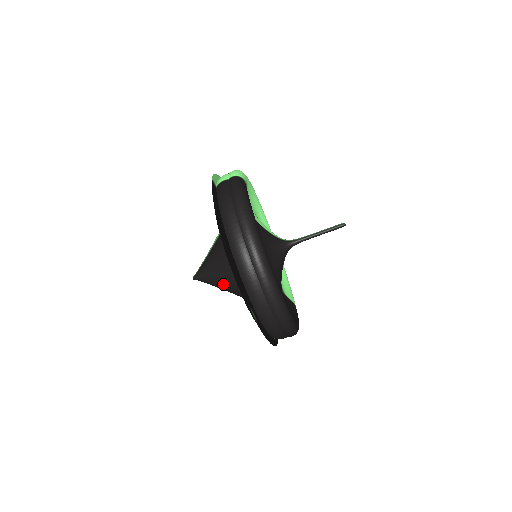
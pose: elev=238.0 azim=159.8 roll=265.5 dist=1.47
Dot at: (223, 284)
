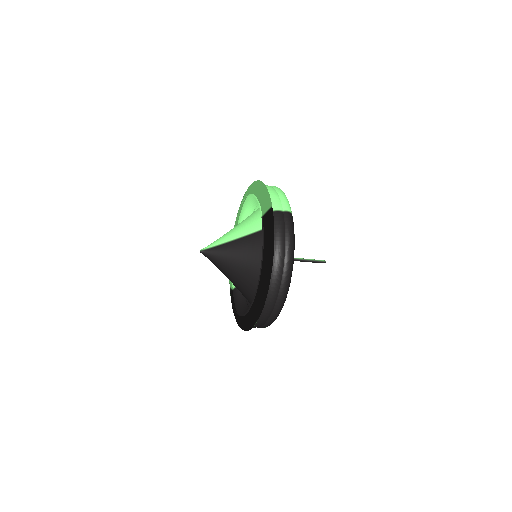
Dot at: (227, 273)
